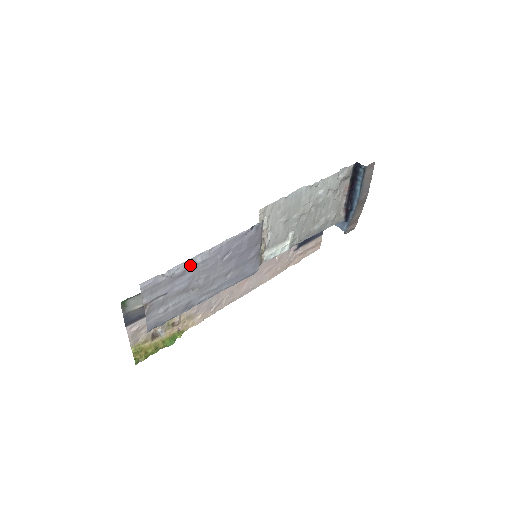
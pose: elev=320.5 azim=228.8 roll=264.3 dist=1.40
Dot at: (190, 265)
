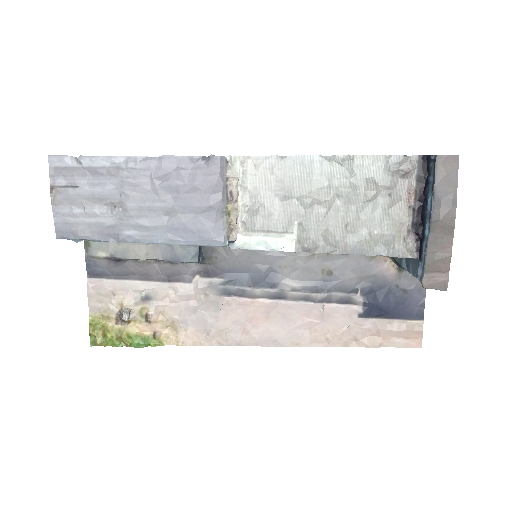
Dot at: (112, 166)
